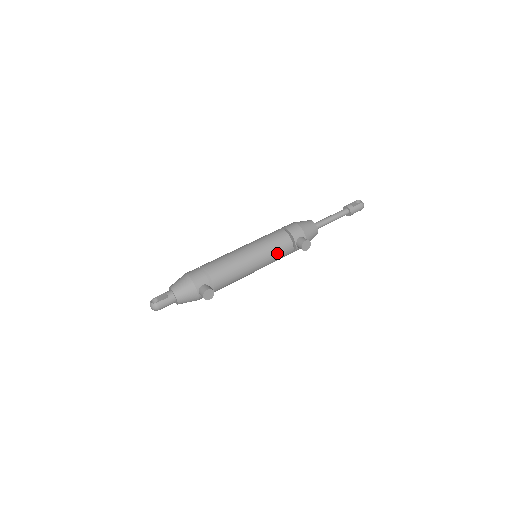
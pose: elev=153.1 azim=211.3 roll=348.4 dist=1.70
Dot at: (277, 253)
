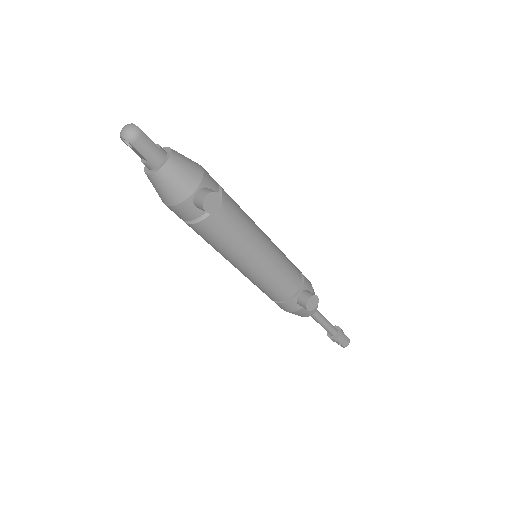
Dot at: (283, 275)
